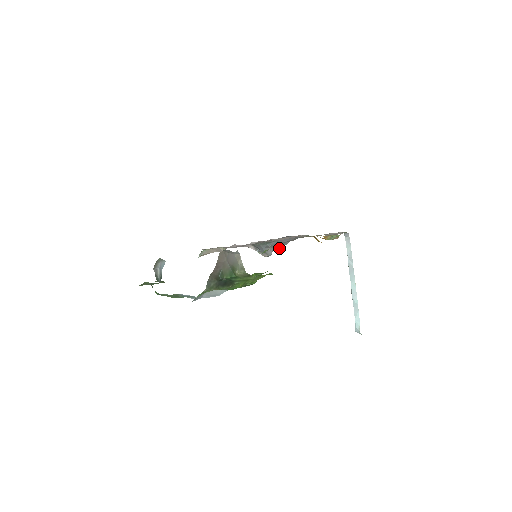
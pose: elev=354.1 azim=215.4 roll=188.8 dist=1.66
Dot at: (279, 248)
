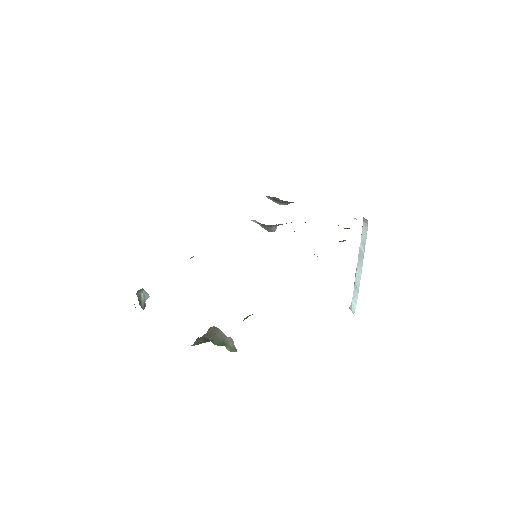
Dot at: (286, 204)
